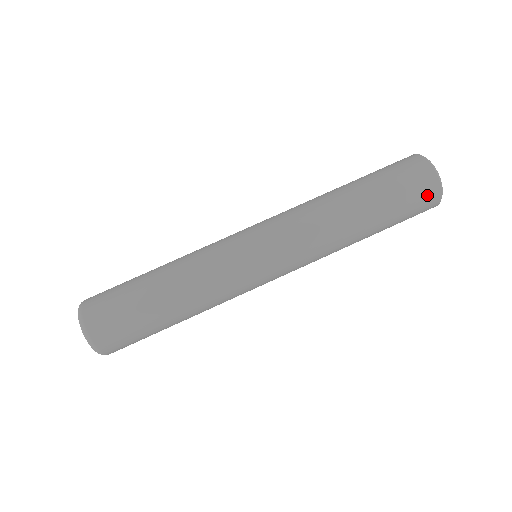
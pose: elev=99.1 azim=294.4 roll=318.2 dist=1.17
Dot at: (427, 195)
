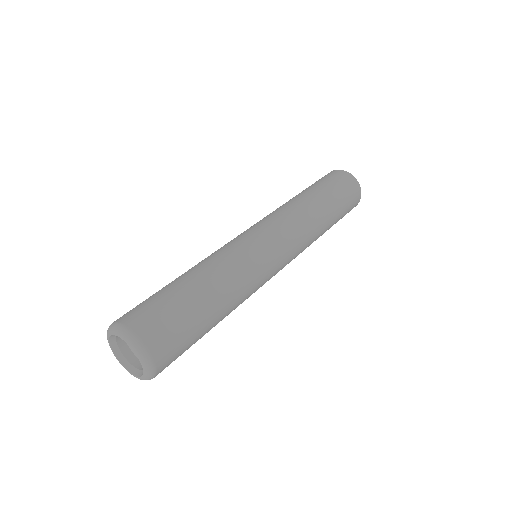
Dot at: (355, 202)
